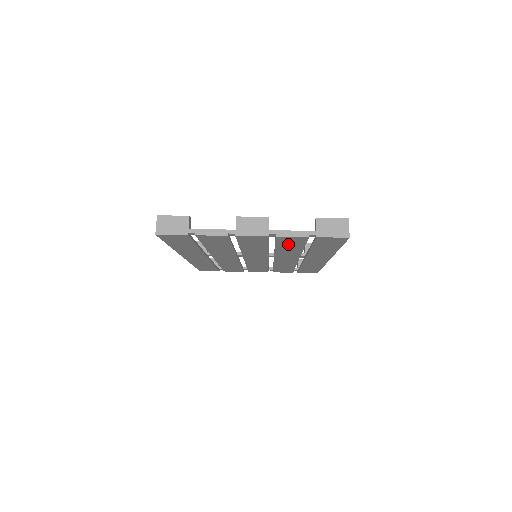
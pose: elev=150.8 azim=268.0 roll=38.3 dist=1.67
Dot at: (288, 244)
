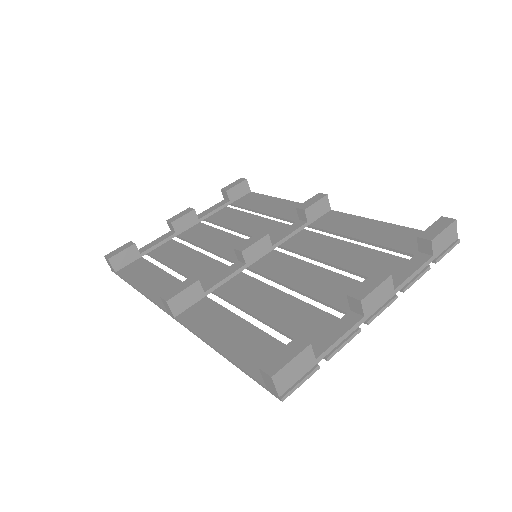
Dot at: (370, 267)
